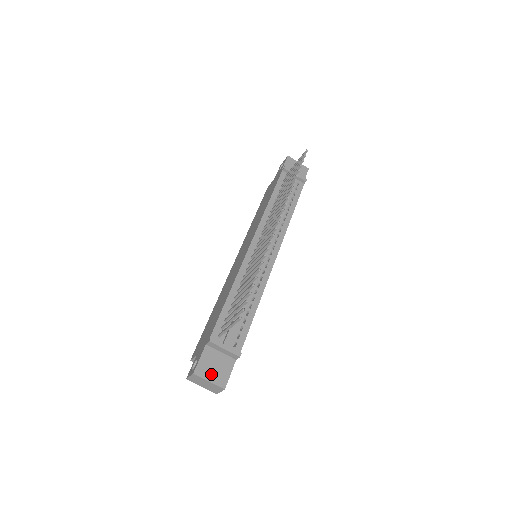
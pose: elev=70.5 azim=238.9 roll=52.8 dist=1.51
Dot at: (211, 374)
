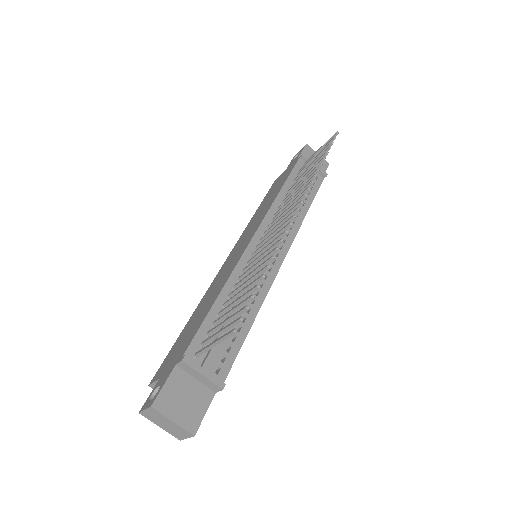
Dot at: (177, 410)
